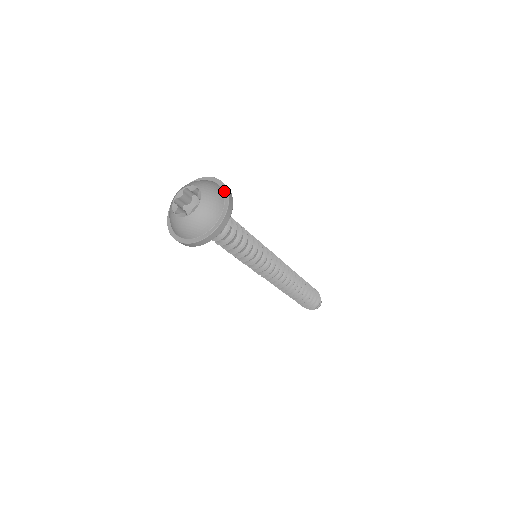
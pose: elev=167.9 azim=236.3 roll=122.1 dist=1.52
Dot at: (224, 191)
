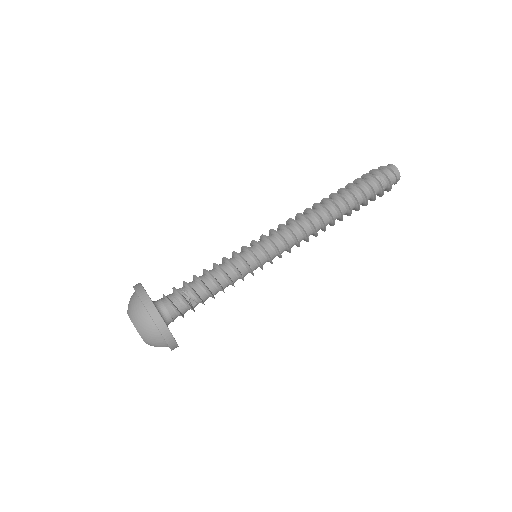
Dot at: (162, 336)
